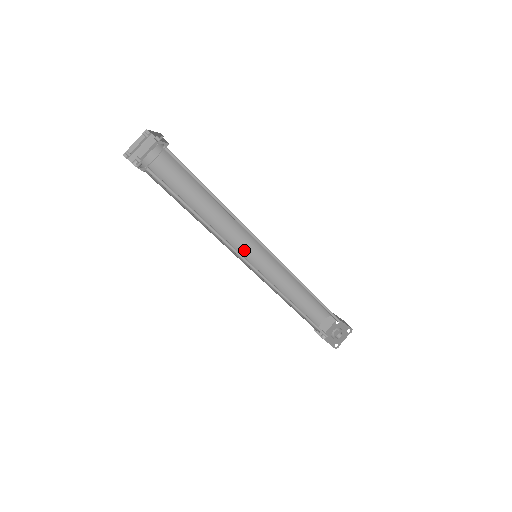
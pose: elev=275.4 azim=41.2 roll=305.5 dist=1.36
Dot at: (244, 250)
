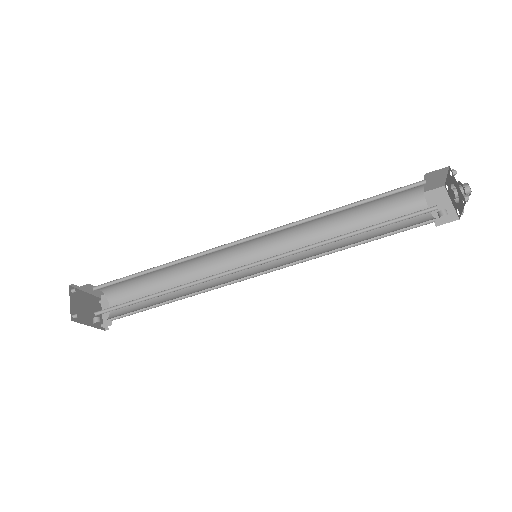
Dot at: (253, 267)
